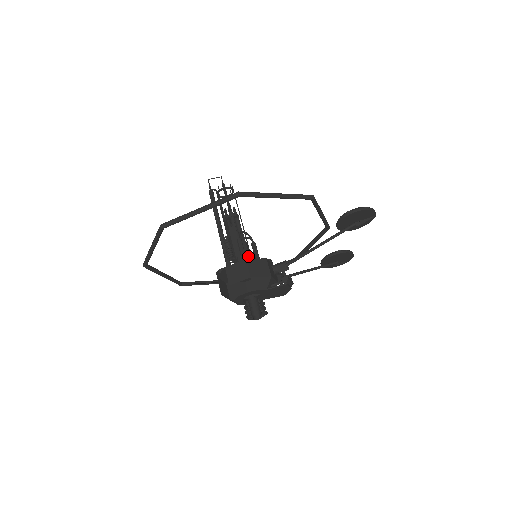
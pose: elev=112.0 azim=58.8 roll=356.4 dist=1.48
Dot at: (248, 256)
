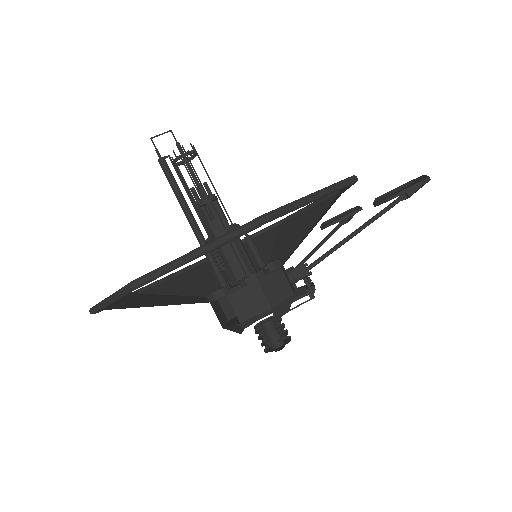
Dot at: (259, 274)
